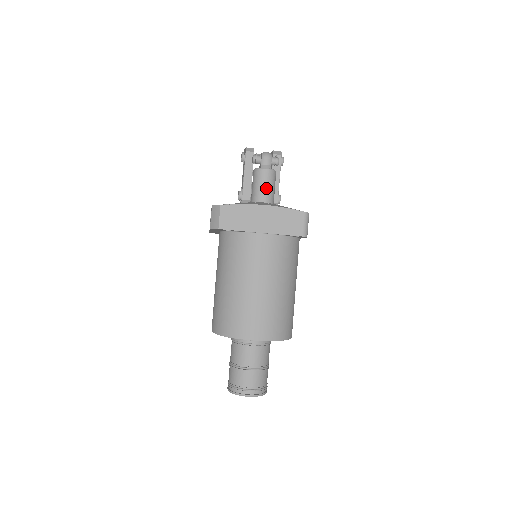
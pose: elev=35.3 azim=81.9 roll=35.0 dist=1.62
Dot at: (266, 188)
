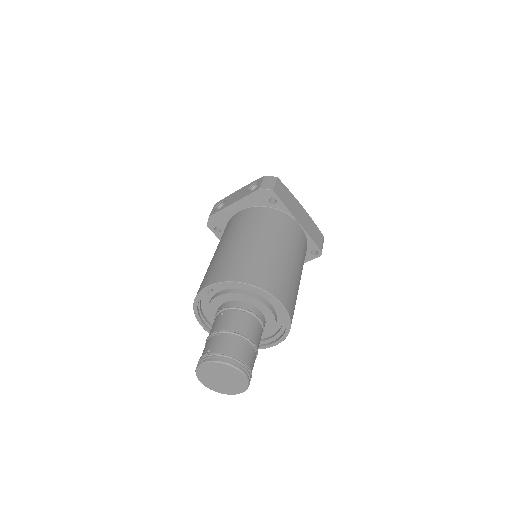
Dot at: occluded
